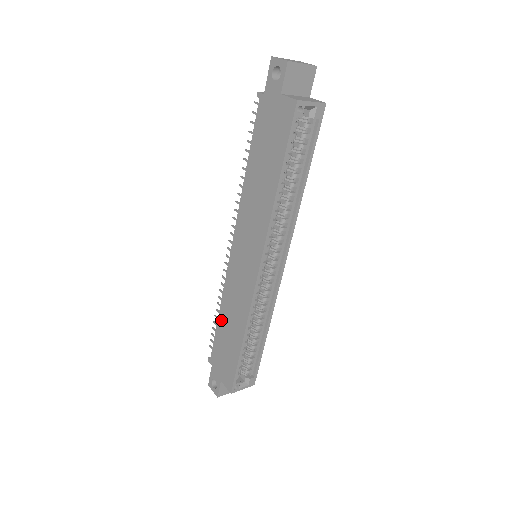
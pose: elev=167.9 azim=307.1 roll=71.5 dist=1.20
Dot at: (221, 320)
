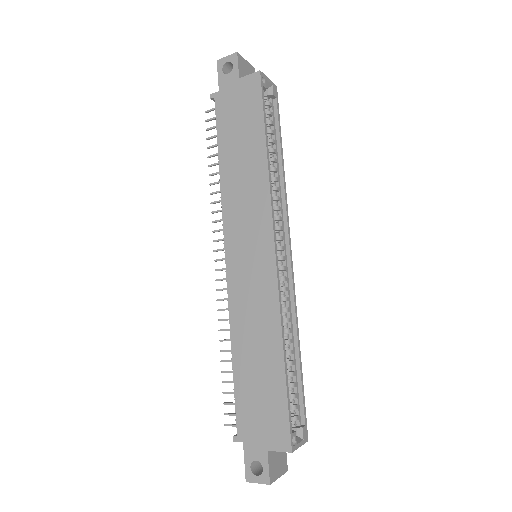
Dot at: (238, 359)
